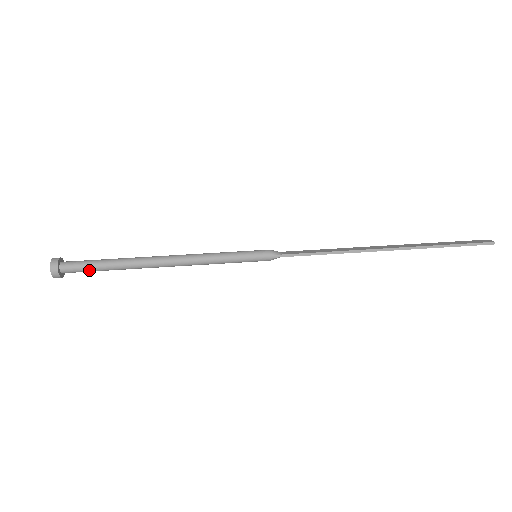
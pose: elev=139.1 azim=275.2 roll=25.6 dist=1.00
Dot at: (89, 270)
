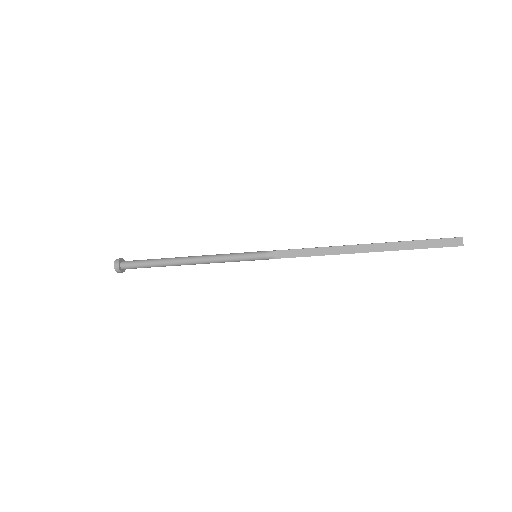
Dot at: (139, 261)
